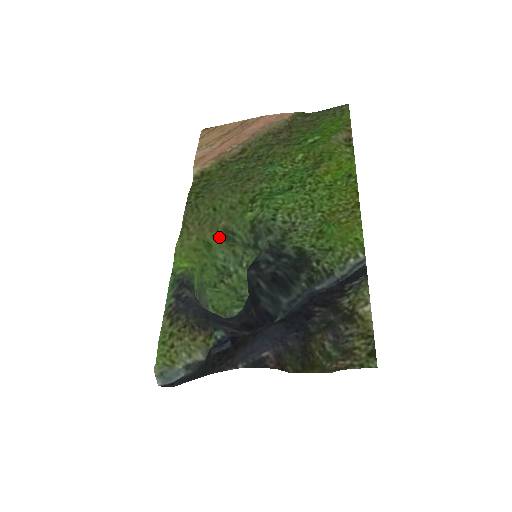
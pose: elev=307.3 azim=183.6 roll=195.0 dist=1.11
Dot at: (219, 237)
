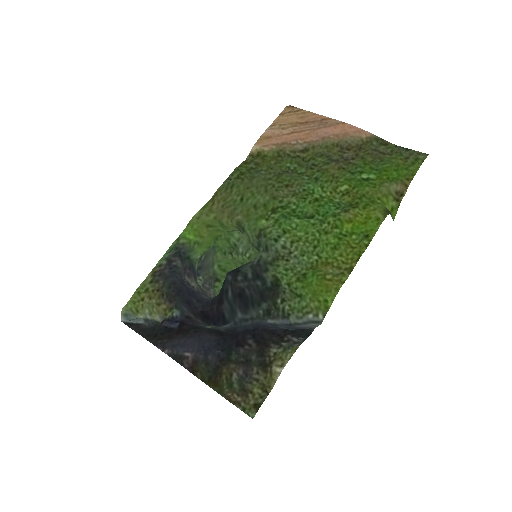
Dot at: (233, 225)
